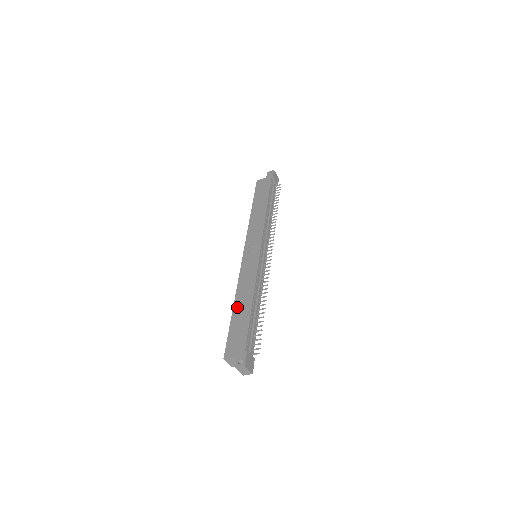
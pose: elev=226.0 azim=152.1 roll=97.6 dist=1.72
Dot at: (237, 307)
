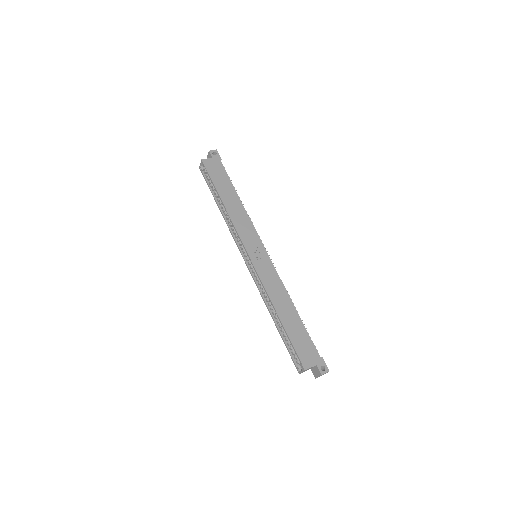
Dot at: (283, 316)
